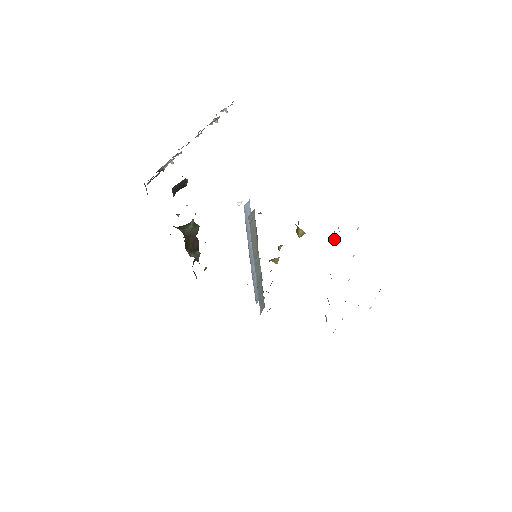
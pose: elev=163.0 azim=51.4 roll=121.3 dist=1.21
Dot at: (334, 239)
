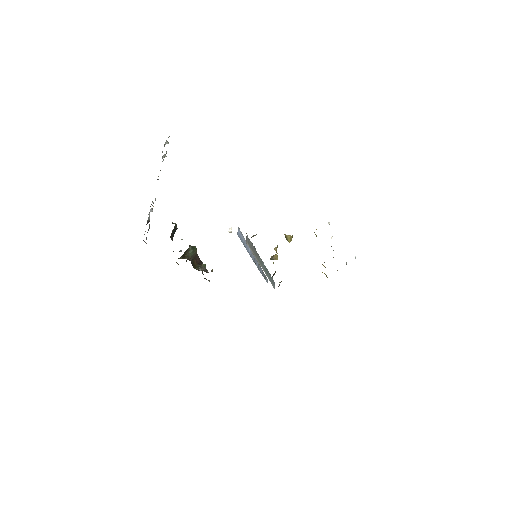
Dot at: occluded
